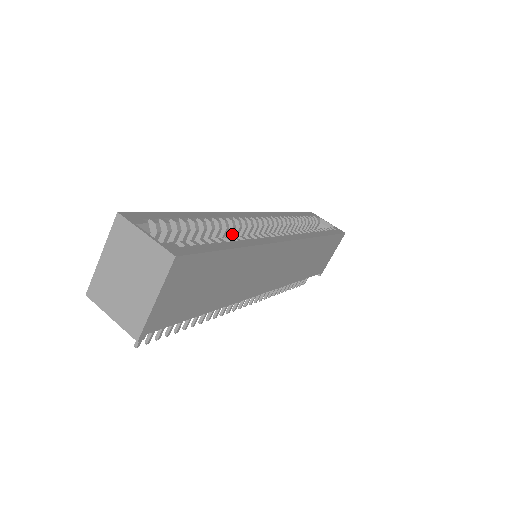
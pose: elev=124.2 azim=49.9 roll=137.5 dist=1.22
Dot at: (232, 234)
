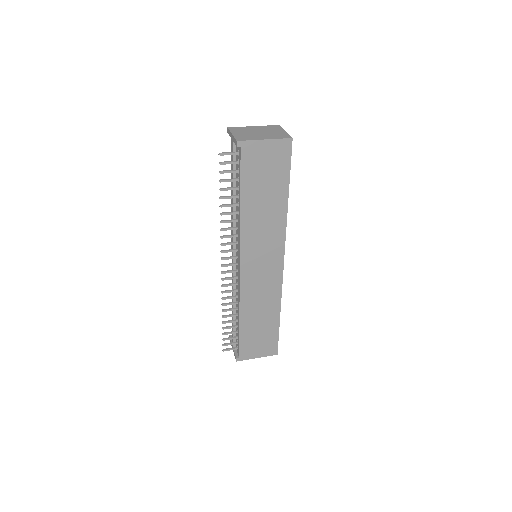
Dot at: occluded
